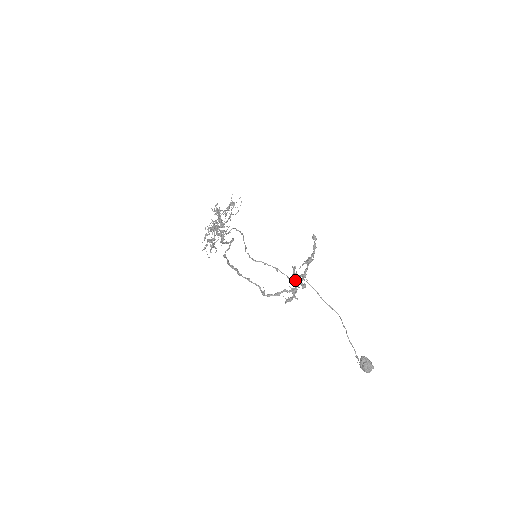
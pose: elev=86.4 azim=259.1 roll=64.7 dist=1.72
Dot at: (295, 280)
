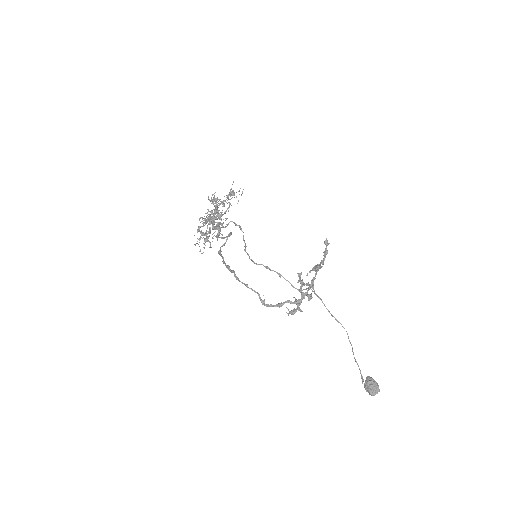
Dot at: (301, 290)
